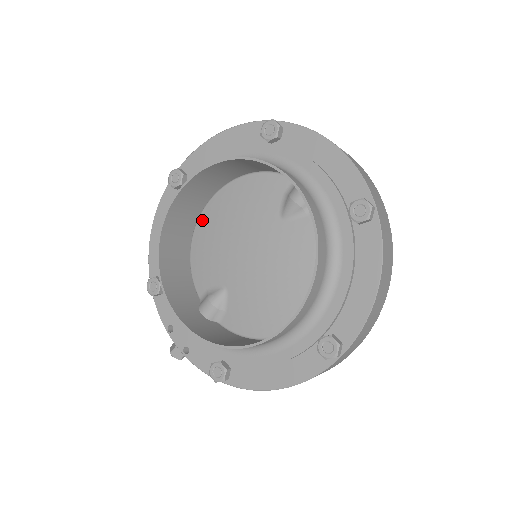
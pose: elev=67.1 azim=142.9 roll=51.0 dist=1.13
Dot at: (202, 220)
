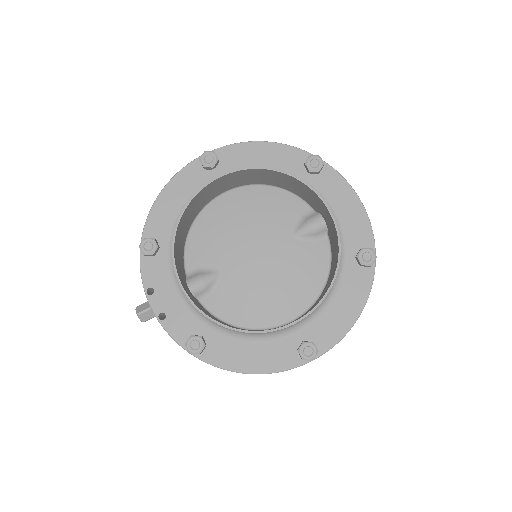
Dot at: (214, 205)
